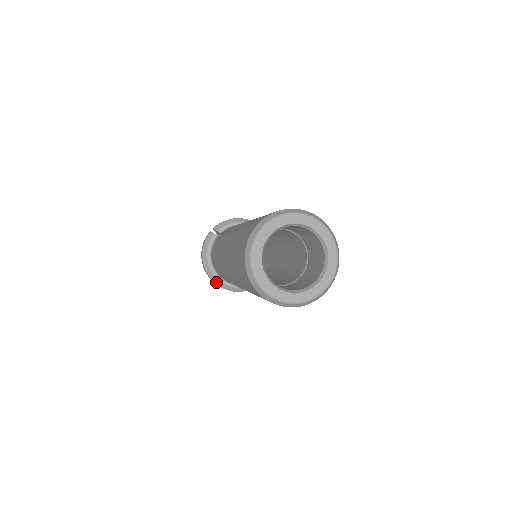
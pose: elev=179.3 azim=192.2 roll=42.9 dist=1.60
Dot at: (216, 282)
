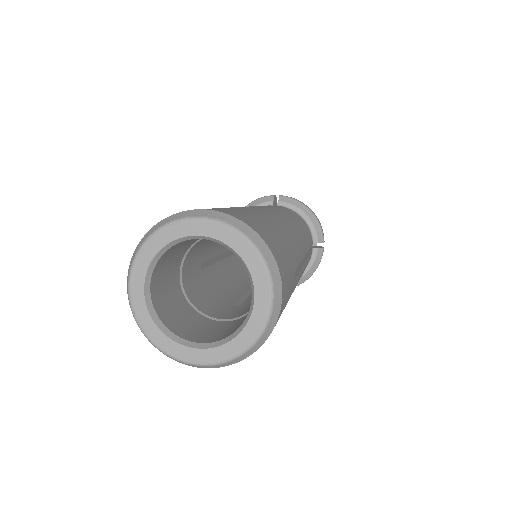
Dot at: occluded
